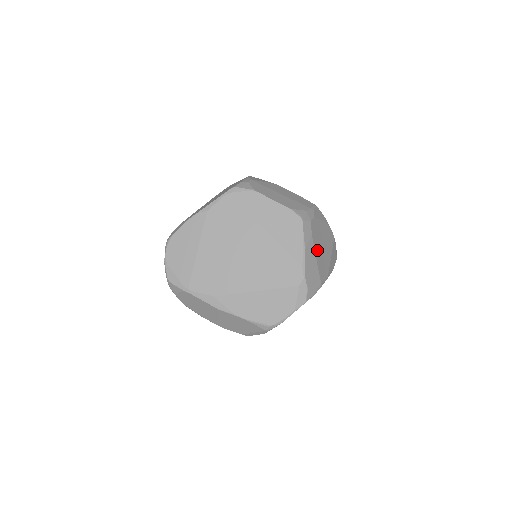
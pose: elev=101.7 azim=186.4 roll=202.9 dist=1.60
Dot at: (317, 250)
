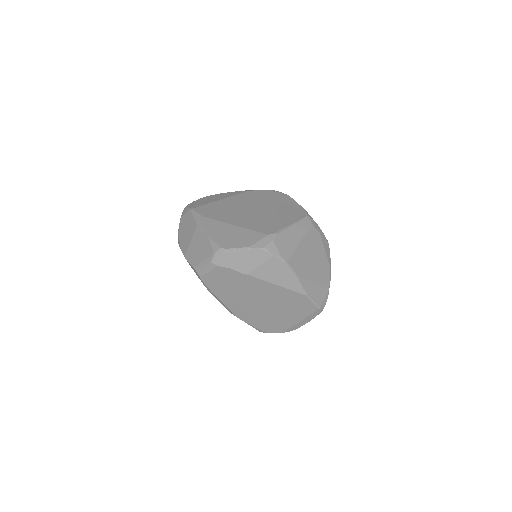
Dot at: (304, 246)
